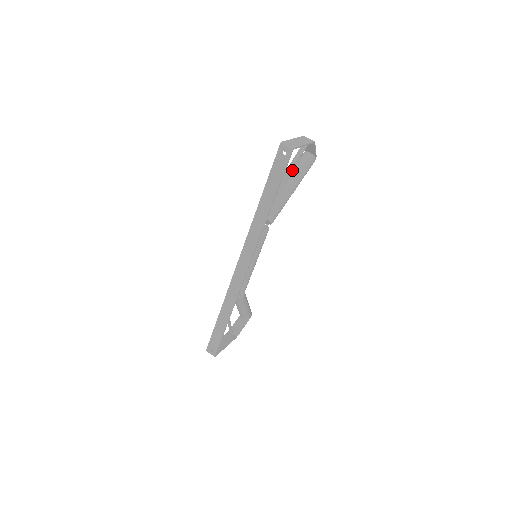
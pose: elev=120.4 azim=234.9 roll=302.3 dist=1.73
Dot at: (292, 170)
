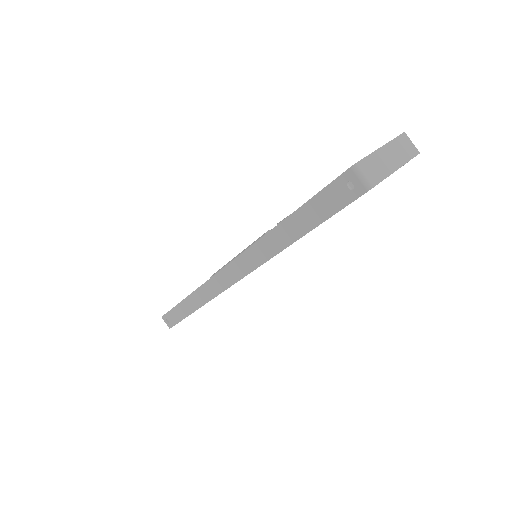
Dot at: occluded
